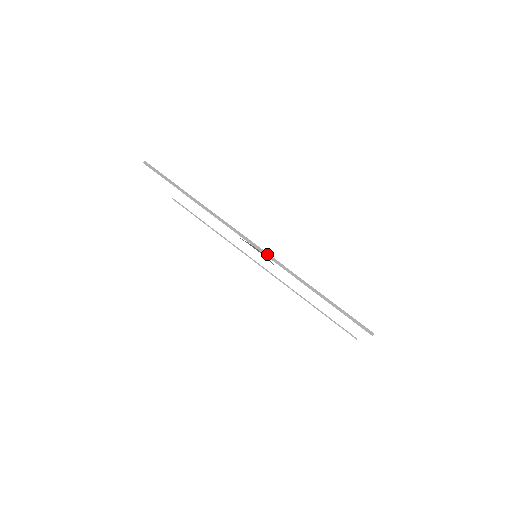
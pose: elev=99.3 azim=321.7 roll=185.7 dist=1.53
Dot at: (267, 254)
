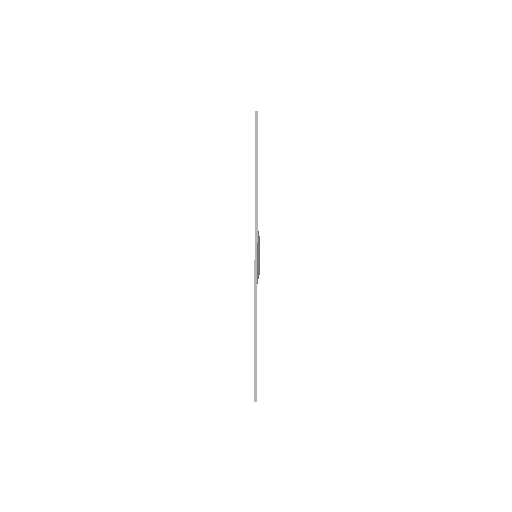
Dot at: (256, 277)
